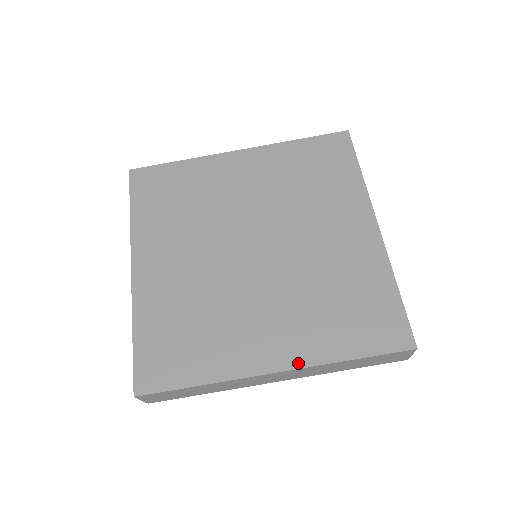
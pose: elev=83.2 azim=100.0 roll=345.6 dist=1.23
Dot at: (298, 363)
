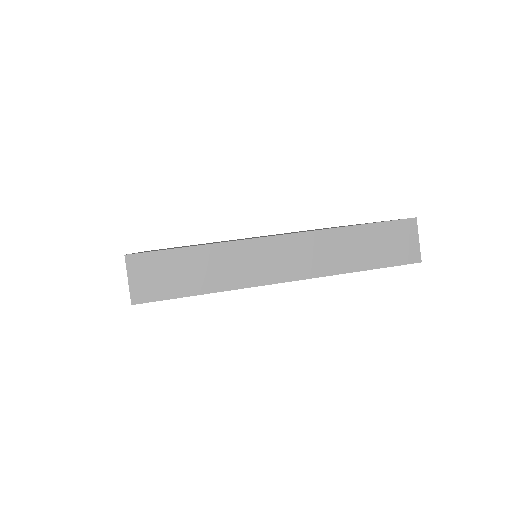
Dot at: (302, 232)
